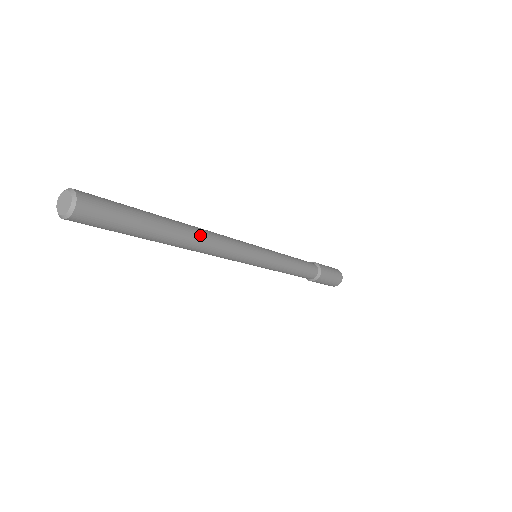
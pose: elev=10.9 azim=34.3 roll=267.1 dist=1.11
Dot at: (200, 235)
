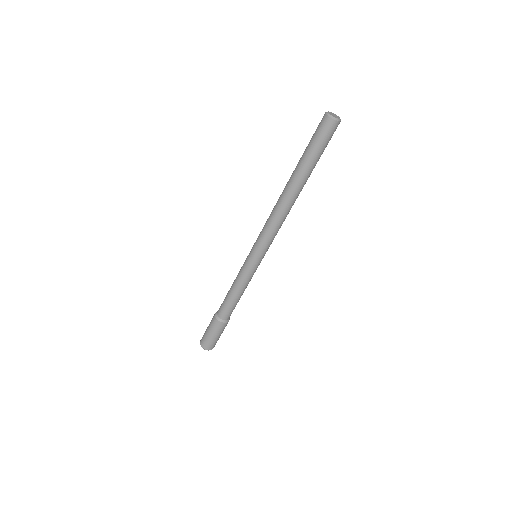
Dot at: occluded
